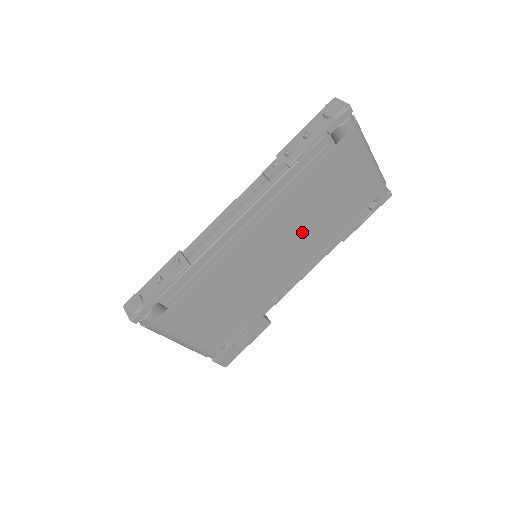
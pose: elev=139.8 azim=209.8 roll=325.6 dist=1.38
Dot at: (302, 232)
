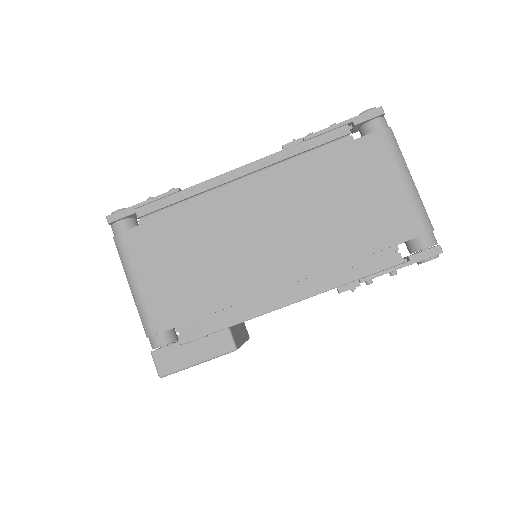
Dot at: (303, 225)
